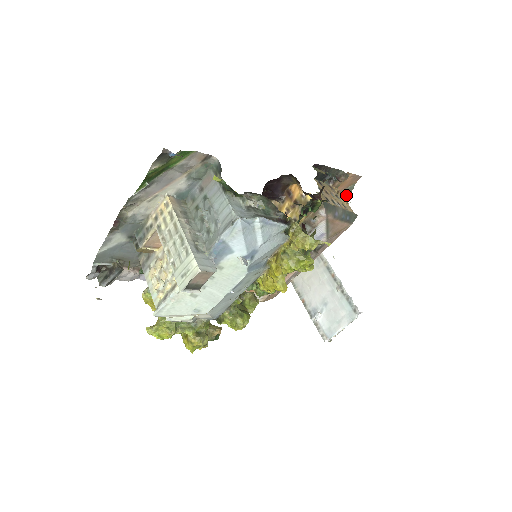
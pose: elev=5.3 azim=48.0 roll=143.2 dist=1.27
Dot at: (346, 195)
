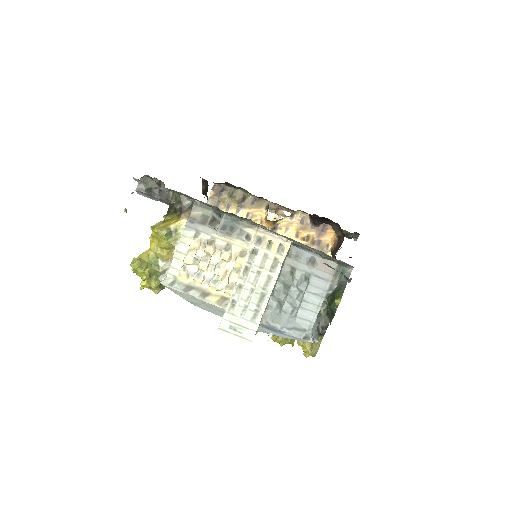
Dot at: occluded
